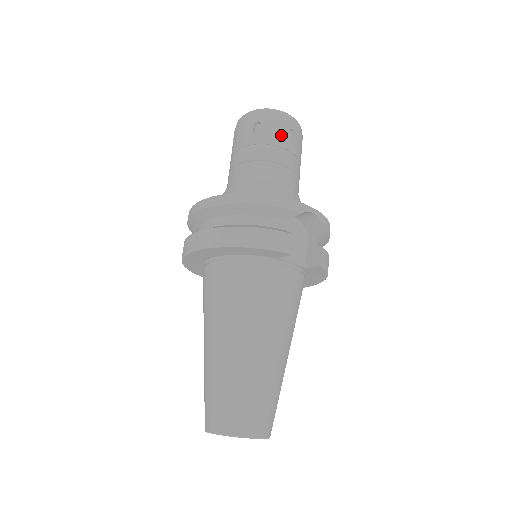
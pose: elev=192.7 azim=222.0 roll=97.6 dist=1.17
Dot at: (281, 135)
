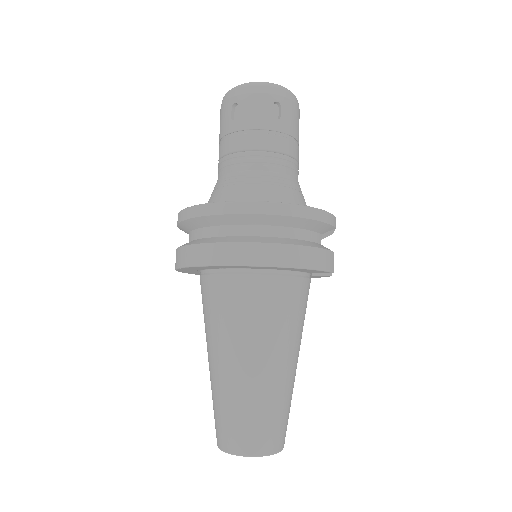
Dot at: (296, 125)
